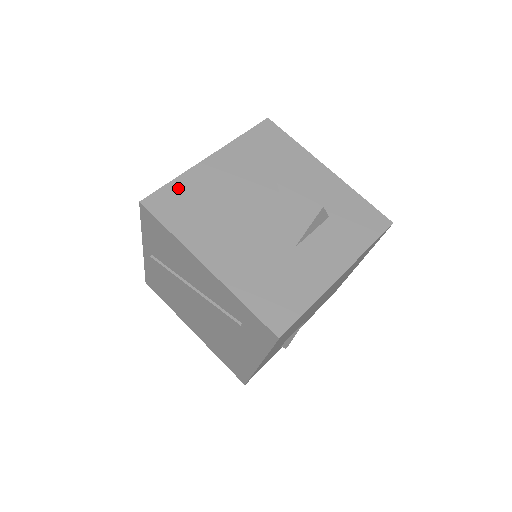
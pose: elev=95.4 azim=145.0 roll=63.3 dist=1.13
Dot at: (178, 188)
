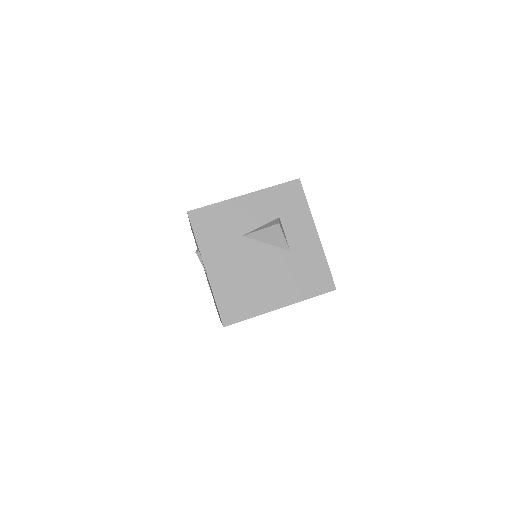
Dot at: (223, 300)
